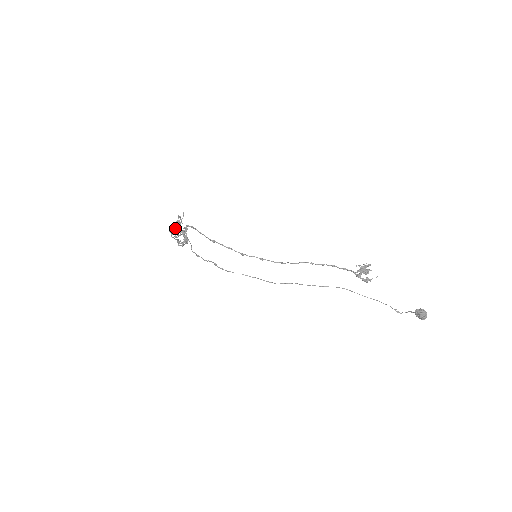
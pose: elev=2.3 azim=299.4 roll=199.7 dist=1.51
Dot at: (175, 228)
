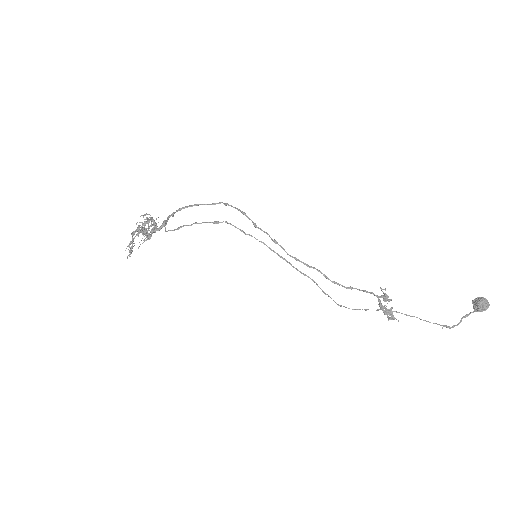
Dot at: occluded
